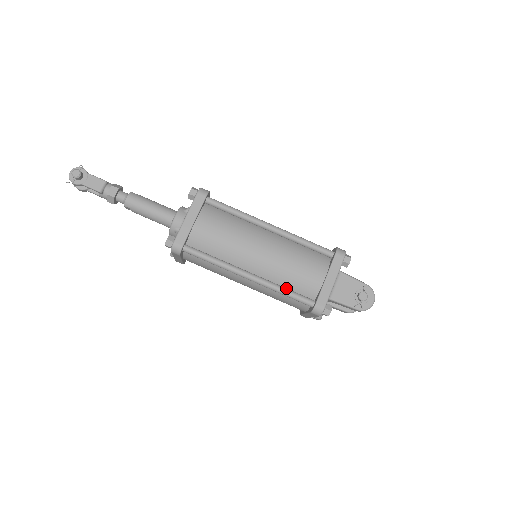
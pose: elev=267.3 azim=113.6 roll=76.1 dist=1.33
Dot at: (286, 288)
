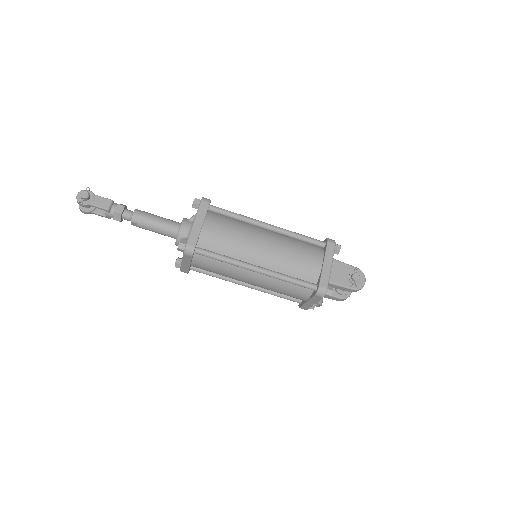
Dot at: (291, 276)
